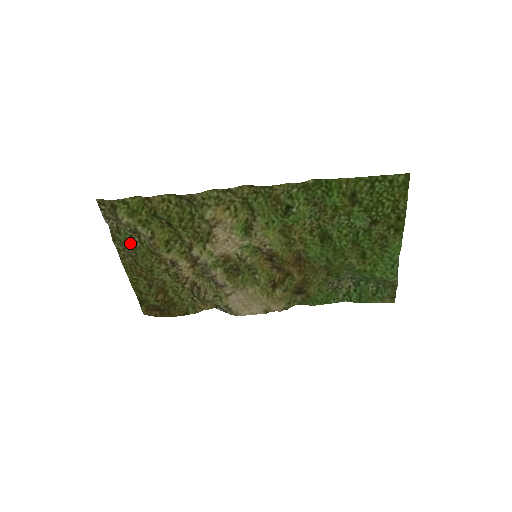
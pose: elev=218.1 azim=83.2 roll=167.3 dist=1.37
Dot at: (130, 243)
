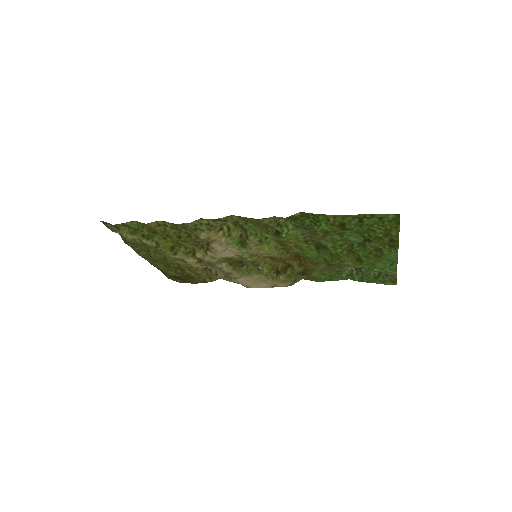
Dot at: (141, 244)
